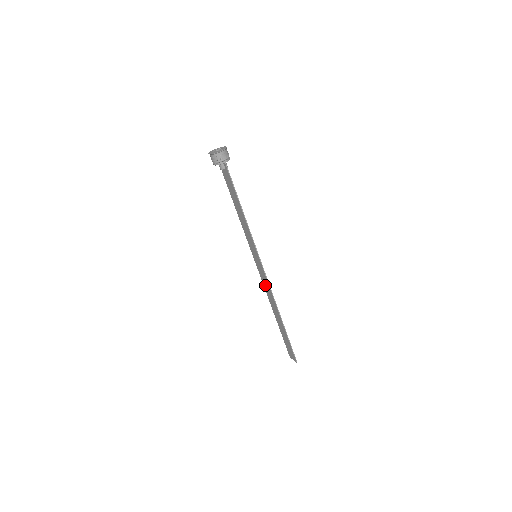
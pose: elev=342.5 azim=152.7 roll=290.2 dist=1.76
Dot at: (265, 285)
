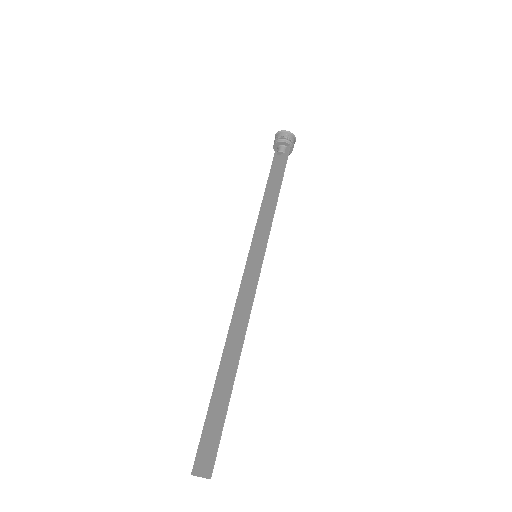
Dot at: (241, 304)
